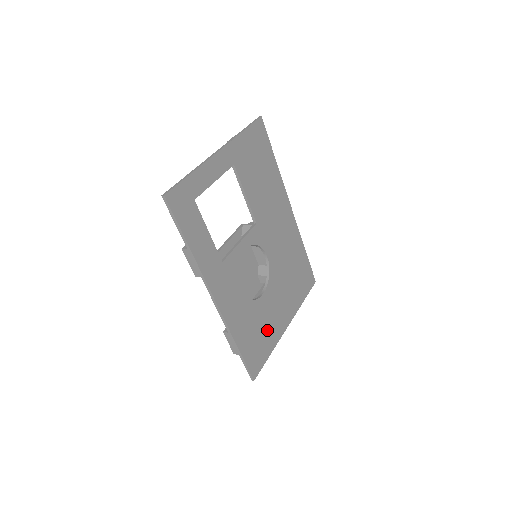
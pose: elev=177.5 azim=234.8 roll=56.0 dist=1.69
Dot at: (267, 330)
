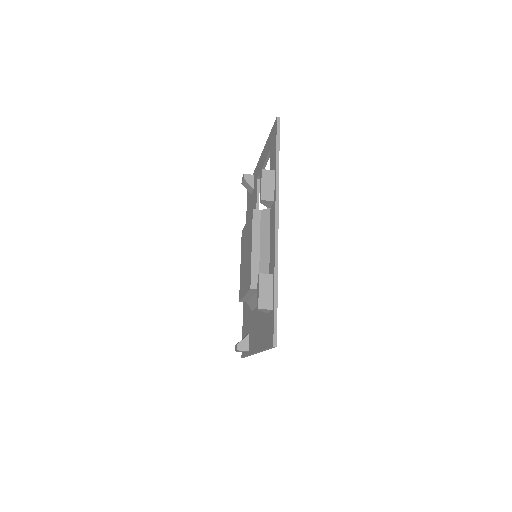
Dot at: occluded
